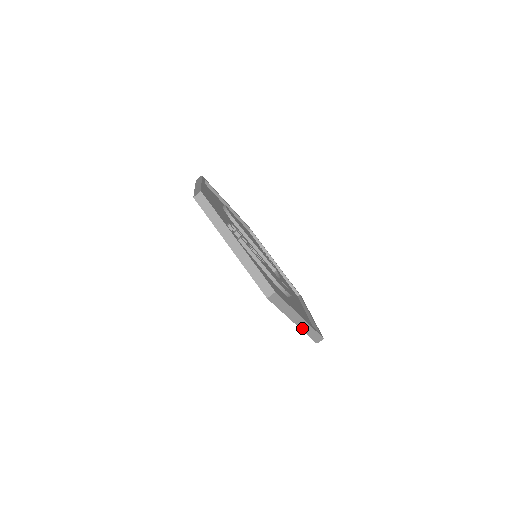
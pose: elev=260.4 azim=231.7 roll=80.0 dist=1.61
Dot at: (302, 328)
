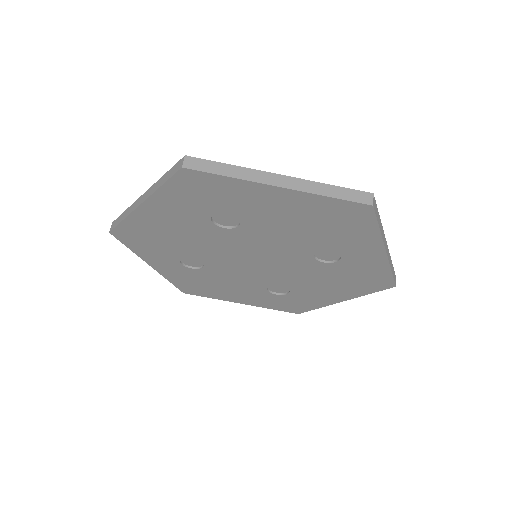
Dot at: (305, 190)
